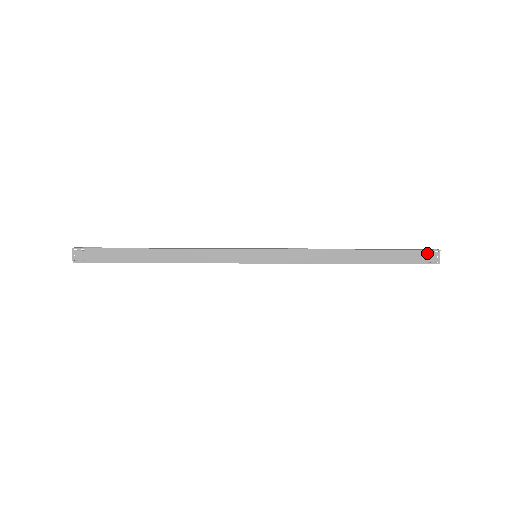
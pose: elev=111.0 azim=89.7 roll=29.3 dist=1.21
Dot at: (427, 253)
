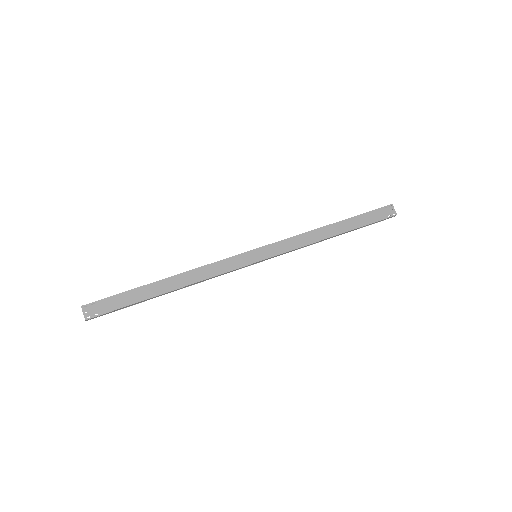
Dot at: (384, 209)
